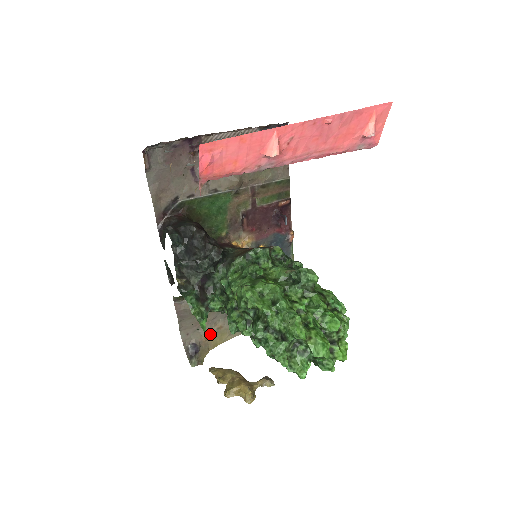
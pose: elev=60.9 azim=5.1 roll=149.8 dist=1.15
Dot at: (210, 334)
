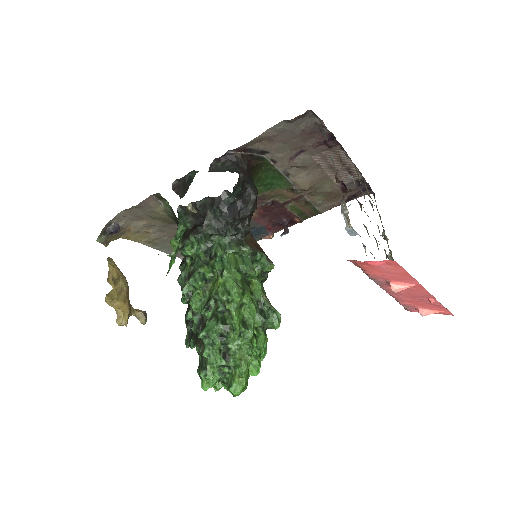
Dot at: (136, 229)
